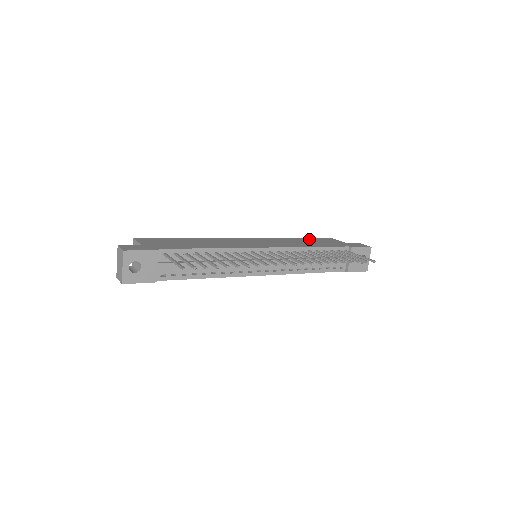
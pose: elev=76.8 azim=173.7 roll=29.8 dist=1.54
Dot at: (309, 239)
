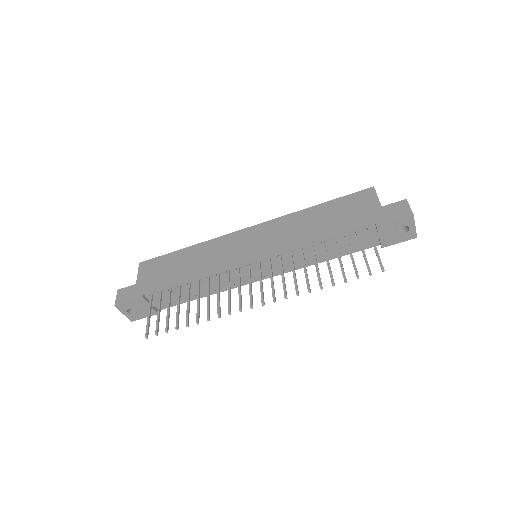
Dot at: (332, 205)
